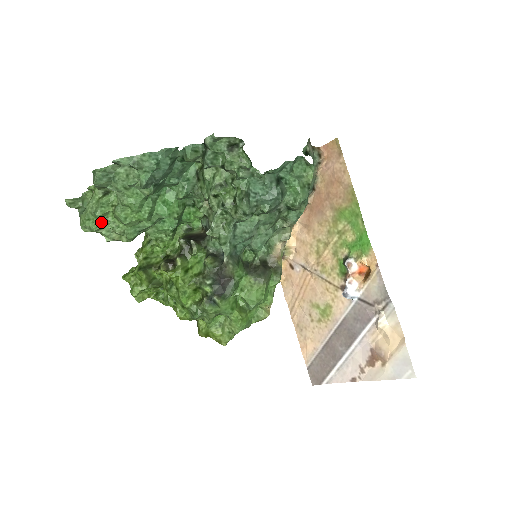
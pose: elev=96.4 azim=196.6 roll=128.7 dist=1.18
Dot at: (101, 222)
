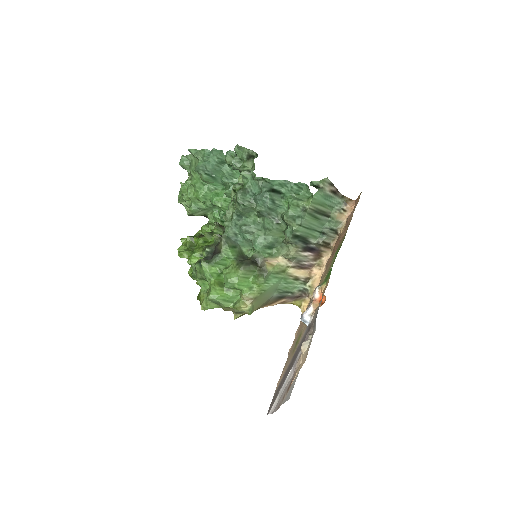
Dot at: (183, 195)
